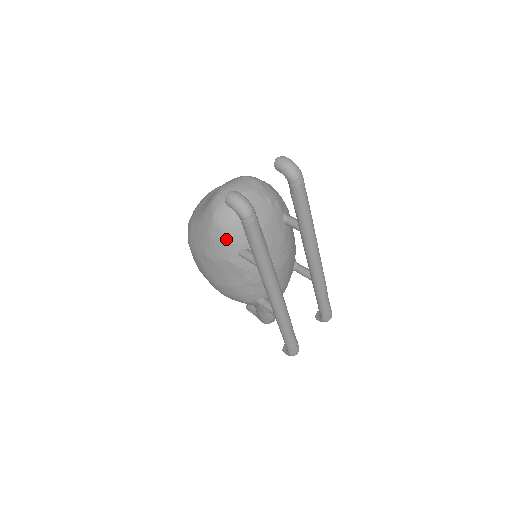
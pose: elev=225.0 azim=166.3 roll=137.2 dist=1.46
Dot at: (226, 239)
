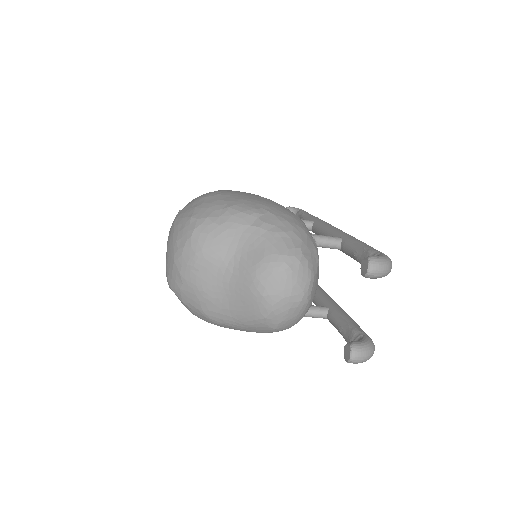
Dot at: occluded
